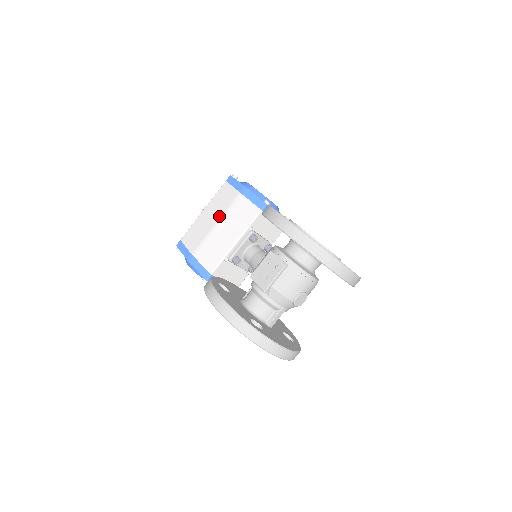
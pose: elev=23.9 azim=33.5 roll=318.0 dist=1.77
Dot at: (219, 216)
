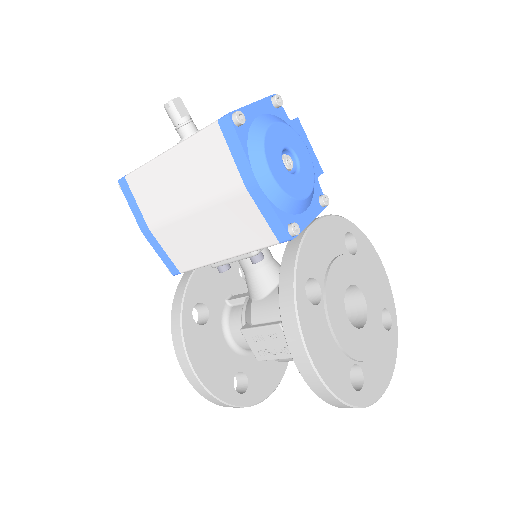
Dot at: (198, 200)
